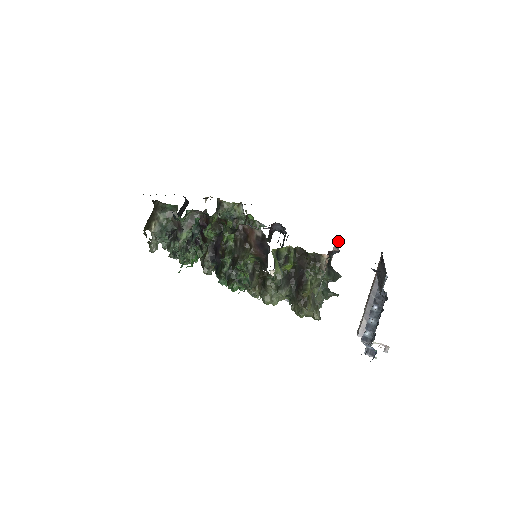
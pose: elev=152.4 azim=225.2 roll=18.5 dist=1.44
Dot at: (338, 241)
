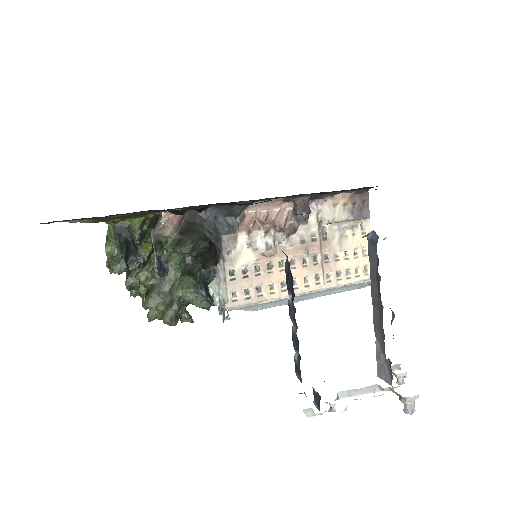
Dot at: (328, 199)
